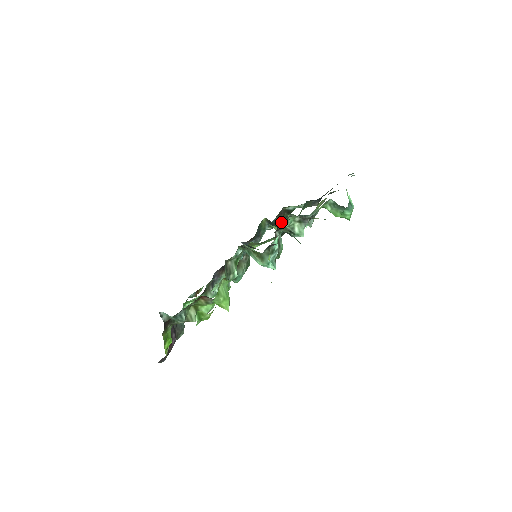
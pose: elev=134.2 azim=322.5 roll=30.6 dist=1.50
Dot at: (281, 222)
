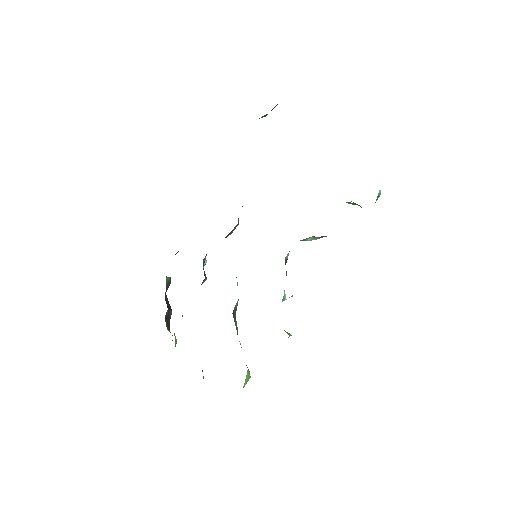
Dot at: occluded
